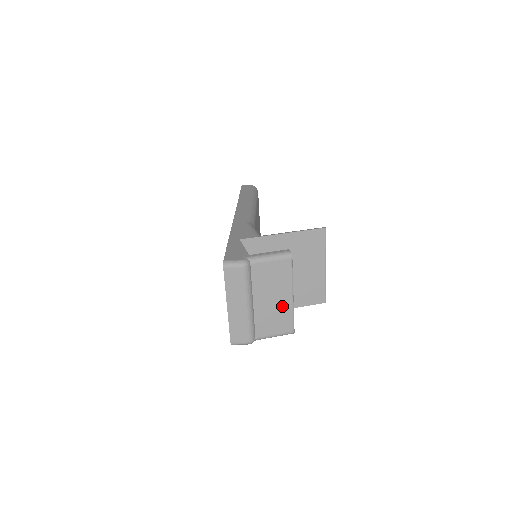
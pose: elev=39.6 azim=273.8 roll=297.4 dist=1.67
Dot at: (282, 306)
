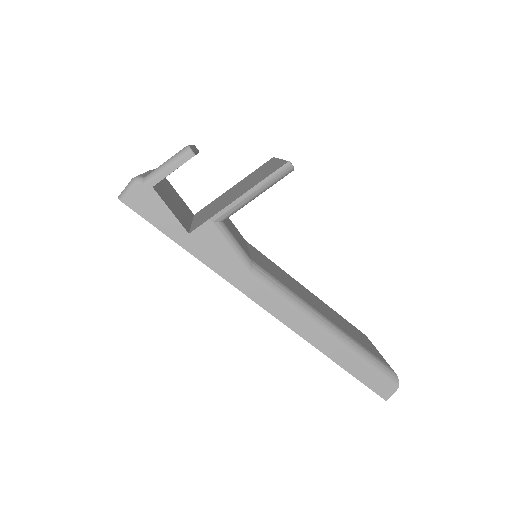
Dot at: occluded
